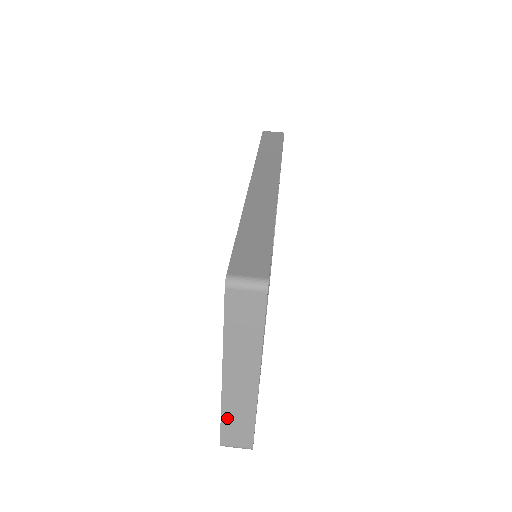
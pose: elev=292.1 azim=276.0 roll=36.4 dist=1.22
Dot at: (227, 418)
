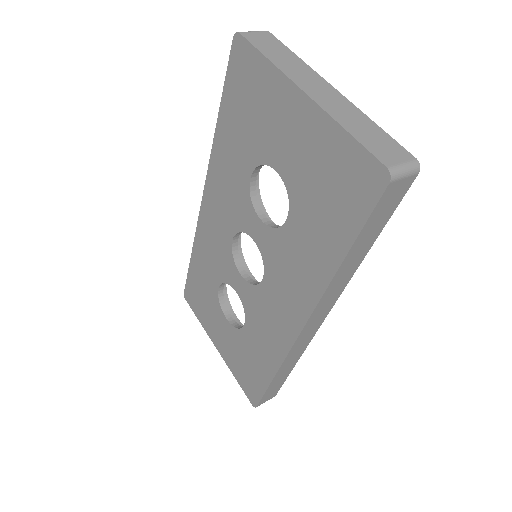
Dot at: (354, 132)
